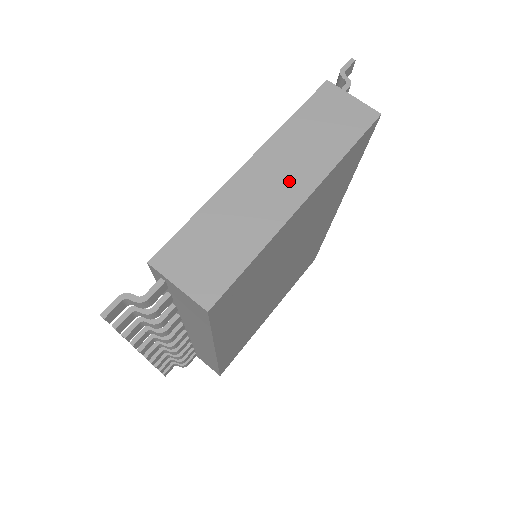
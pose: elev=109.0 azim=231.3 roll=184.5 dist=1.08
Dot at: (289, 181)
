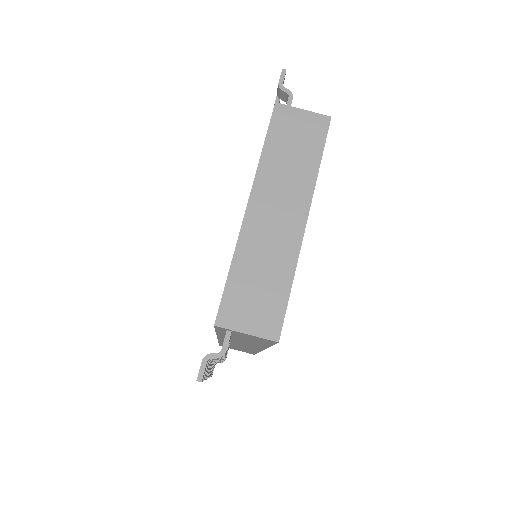
Dot at: (287, 208)
